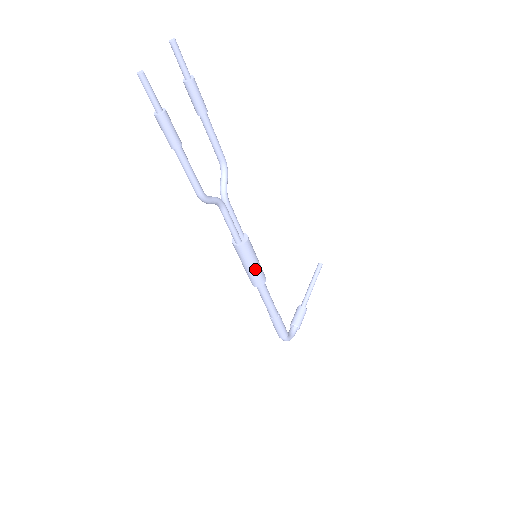
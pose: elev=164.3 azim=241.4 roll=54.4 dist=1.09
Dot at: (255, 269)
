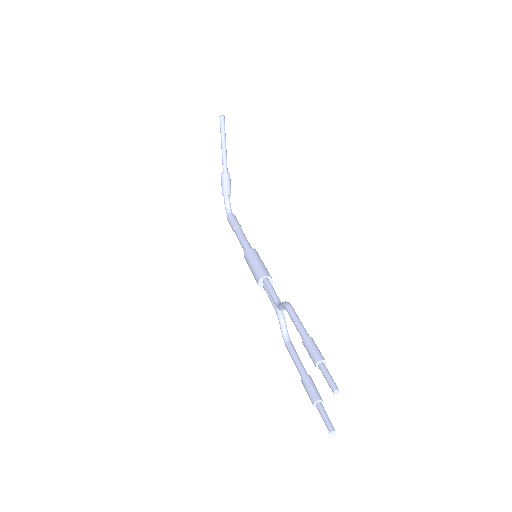
Dot at: occluded
